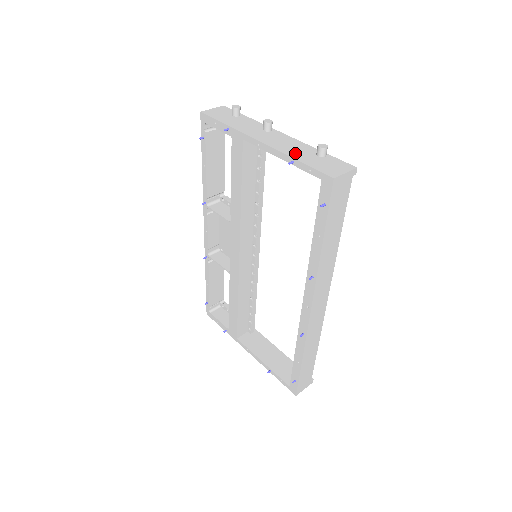
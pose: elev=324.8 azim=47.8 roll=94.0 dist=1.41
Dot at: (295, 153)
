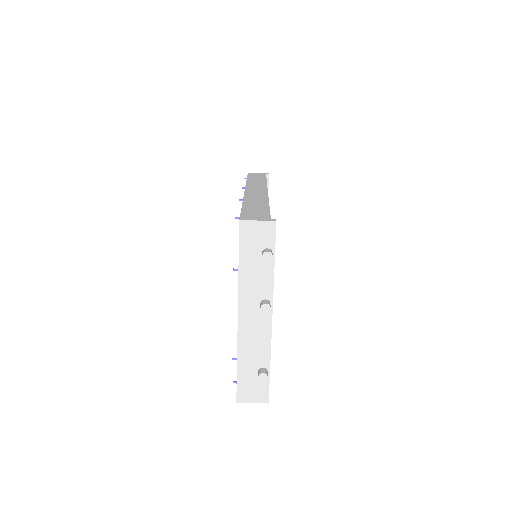
Dot at: (246, 356)
